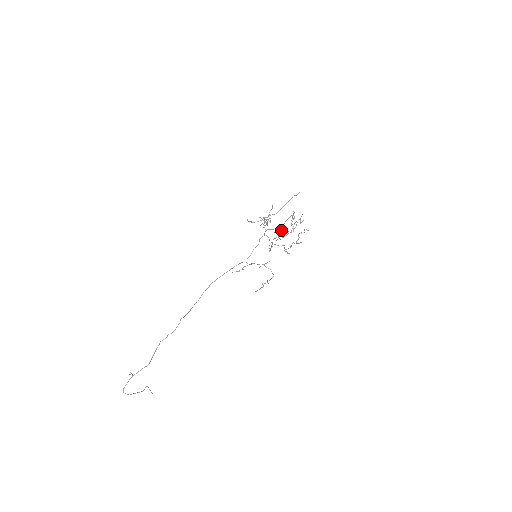
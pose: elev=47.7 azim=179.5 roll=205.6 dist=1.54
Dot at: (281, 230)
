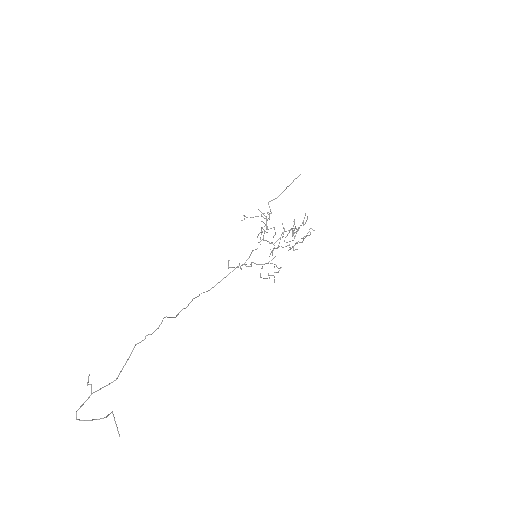
Dot at: (283, 227)
